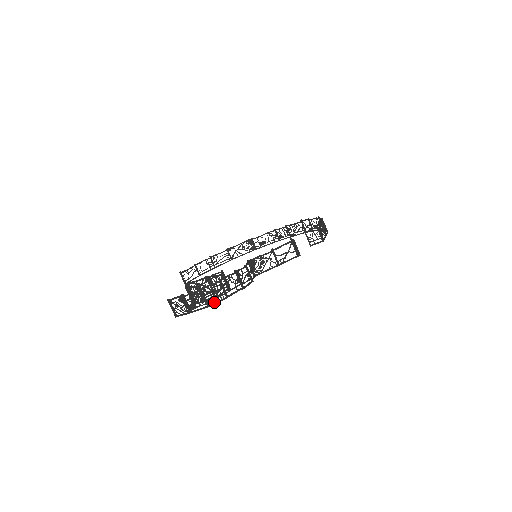
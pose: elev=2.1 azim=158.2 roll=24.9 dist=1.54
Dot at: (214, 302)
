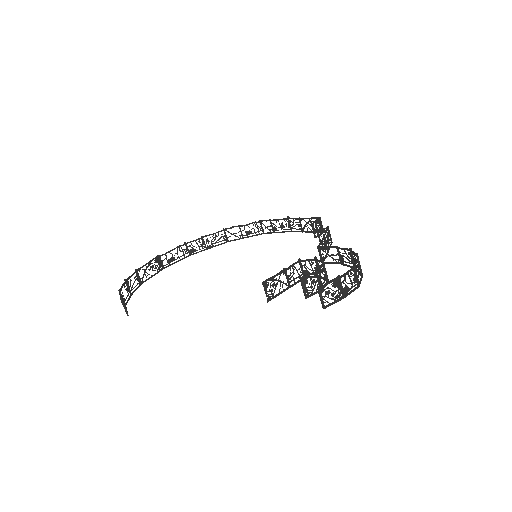
Dot at: (360, 281)
